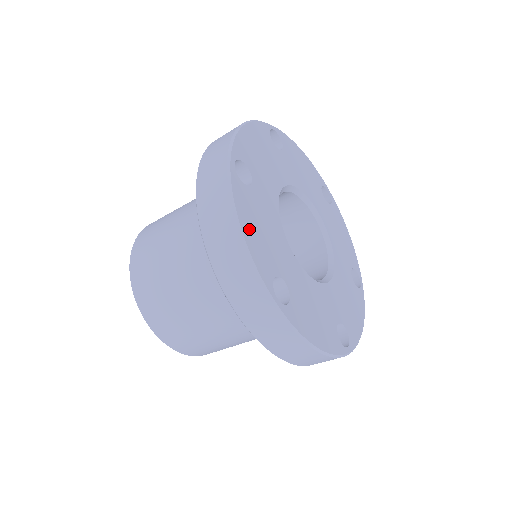
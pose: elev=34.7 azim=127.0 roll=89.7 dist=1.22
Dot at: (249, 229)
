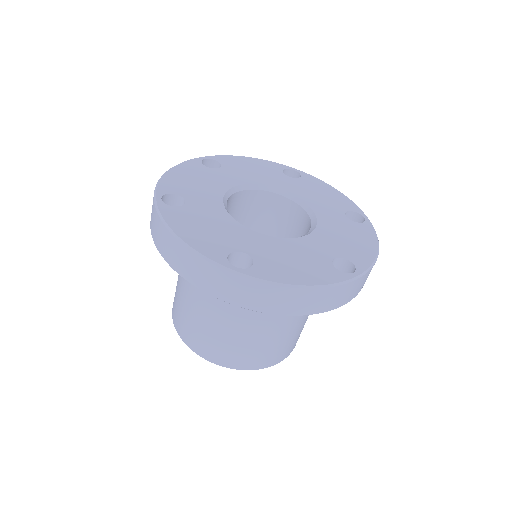
Dot at: (188, 233)
